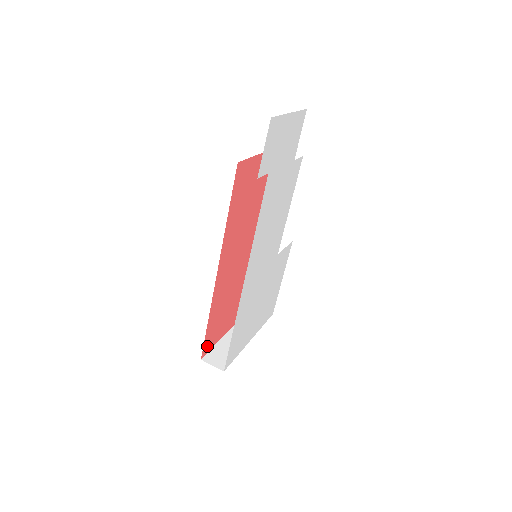
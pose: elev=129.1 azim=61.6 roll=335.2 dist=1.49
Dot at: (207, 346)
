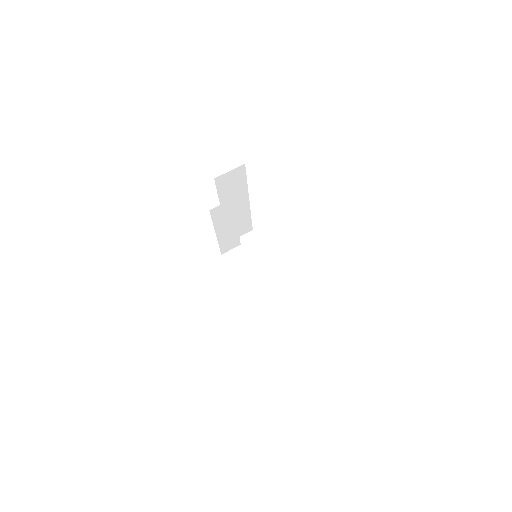
Dot at: occluded
